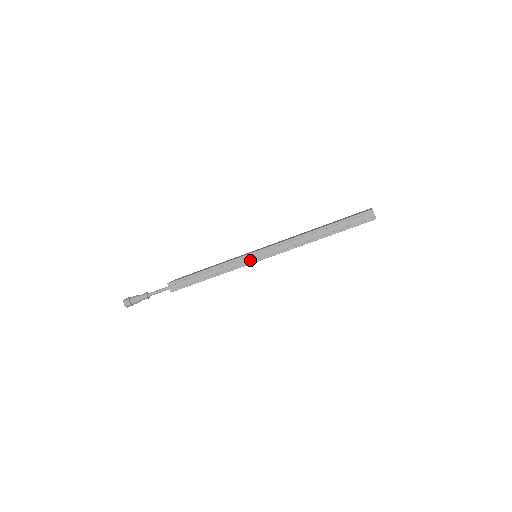
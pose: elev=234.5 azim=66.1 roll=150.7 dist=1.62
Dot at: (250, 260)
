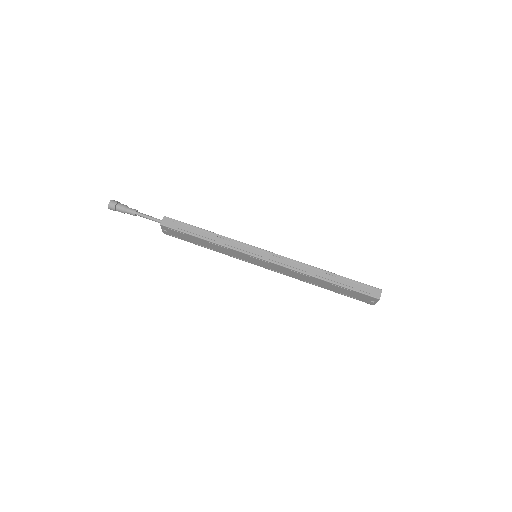
Dot at: (251, 252)
